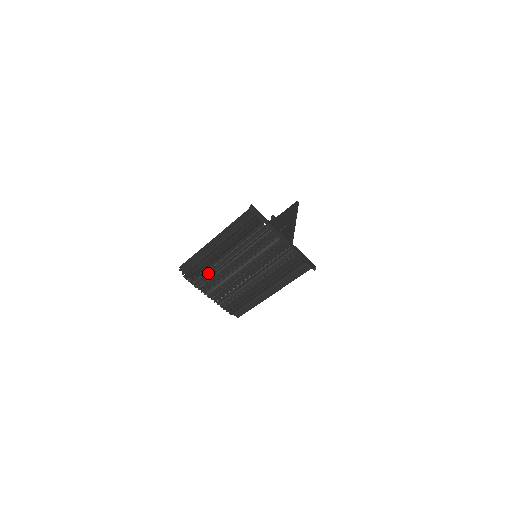
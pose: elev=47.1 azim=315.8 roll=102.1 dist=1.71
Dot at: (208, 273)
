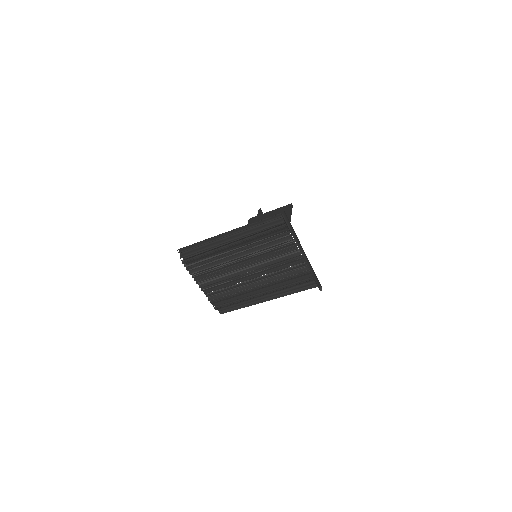
Dot at: (210, 264)
